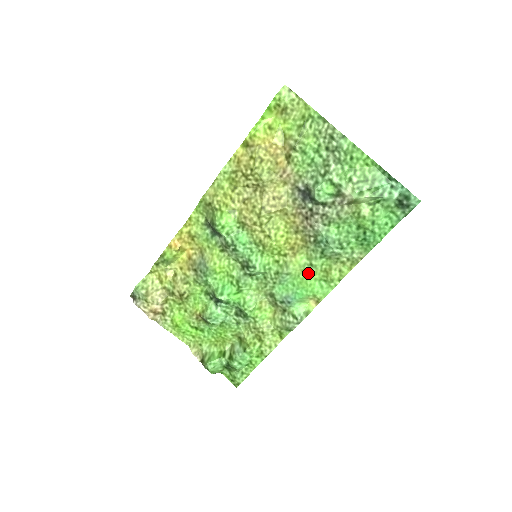
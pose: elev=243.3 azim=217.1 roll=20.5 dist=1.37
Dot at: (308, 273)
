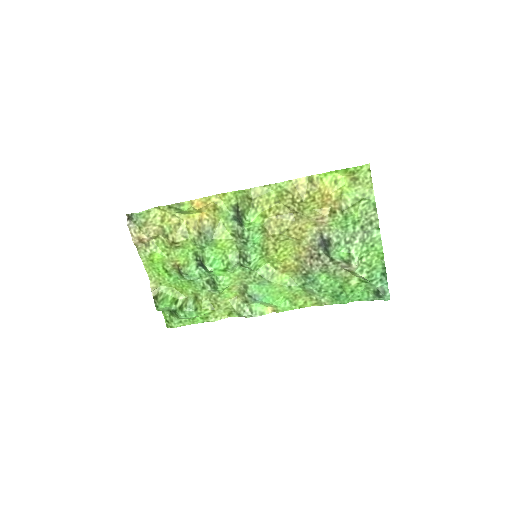
Dot at: (283, 290)
